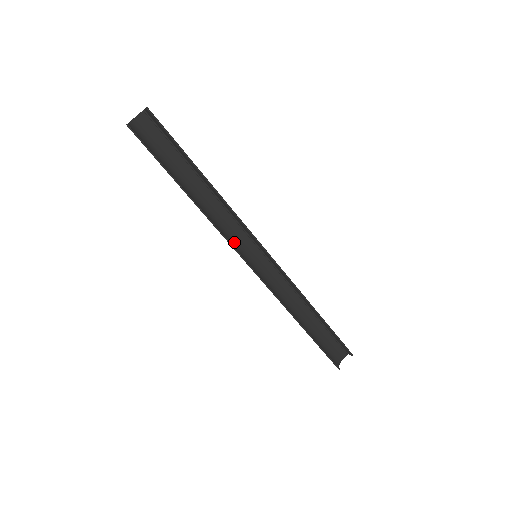
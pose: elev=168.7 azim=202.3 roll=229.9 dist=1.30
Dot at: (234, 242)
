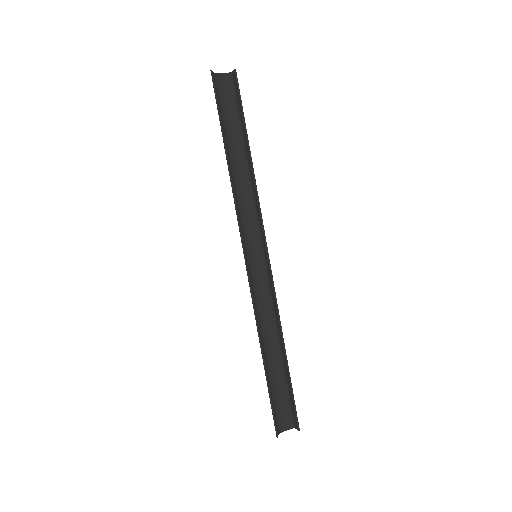
Dot at: (243, 229)
